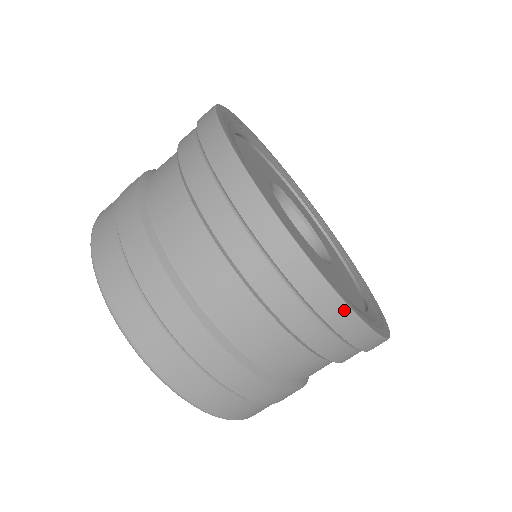
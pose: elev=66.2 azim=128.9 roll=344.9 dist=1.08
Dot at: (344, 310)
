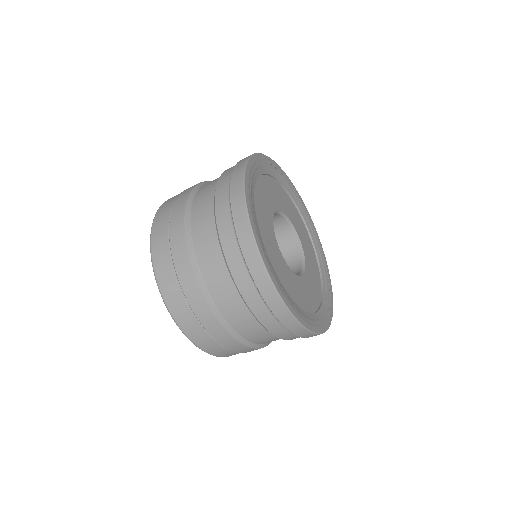
Dot at: occluded
